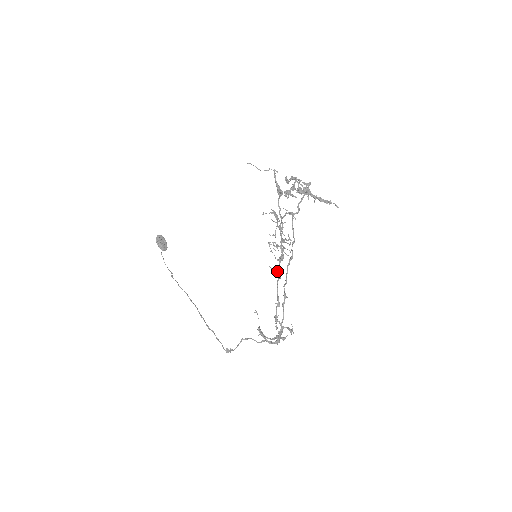
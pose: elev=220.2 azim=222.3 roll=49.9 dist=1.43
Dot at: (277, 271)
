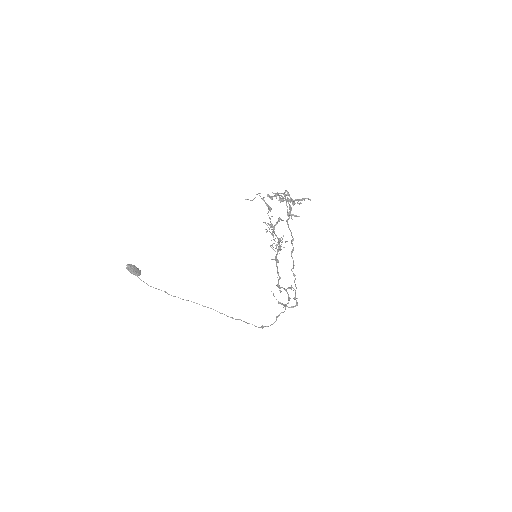
Dot at: (276, 259)
